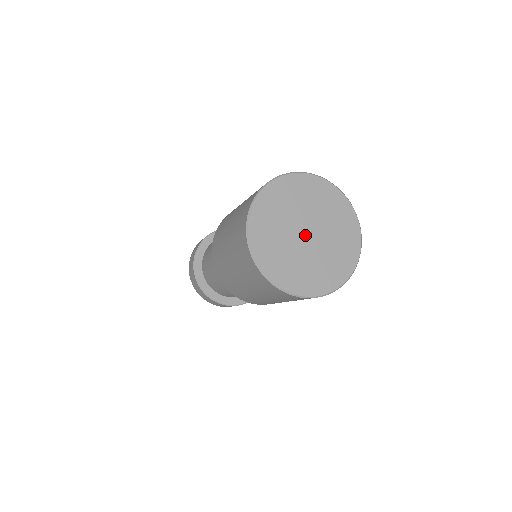
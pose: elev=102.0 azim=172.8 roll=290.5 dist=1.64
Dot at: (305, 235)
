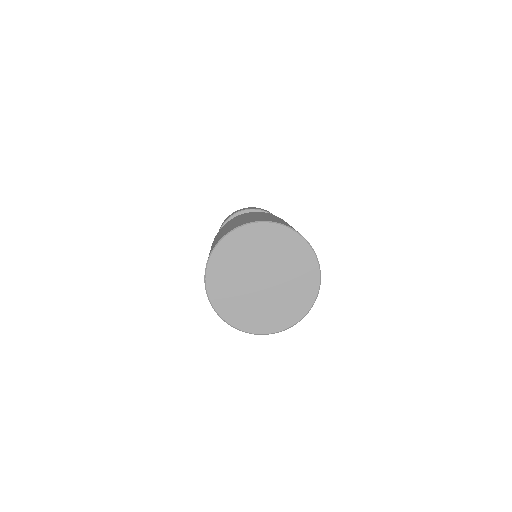
Dot at: (263, 282)
